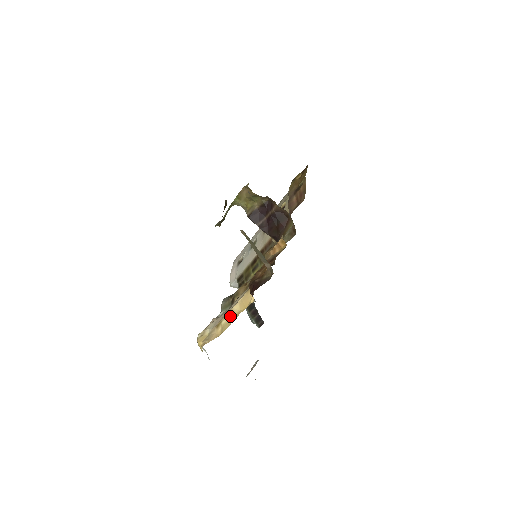
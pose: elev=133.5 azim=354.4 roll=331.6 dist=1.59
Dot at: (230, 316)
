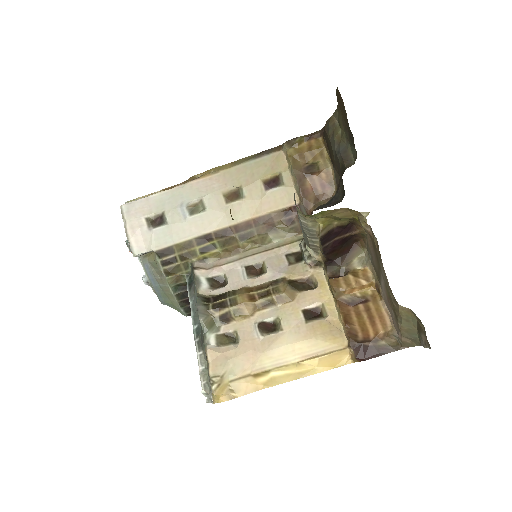
Dot at: (293, 370)
